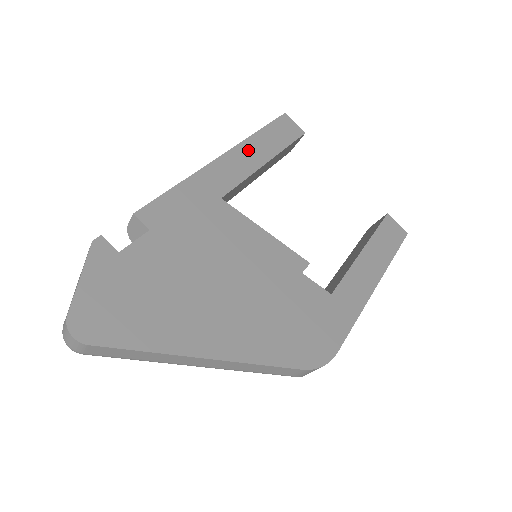
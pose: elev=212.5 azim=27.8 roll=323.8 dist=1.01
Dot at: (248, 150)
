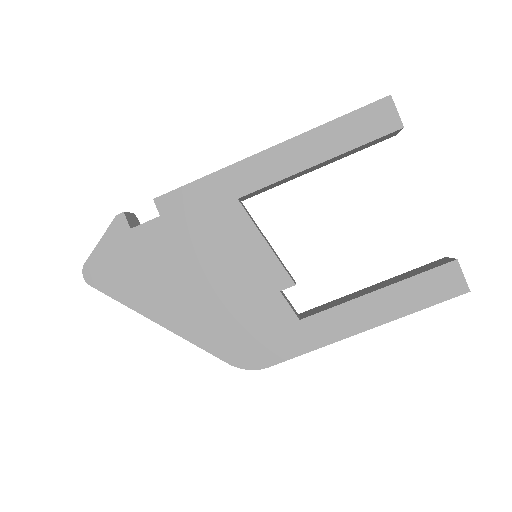
Dot at: (300, 147)
